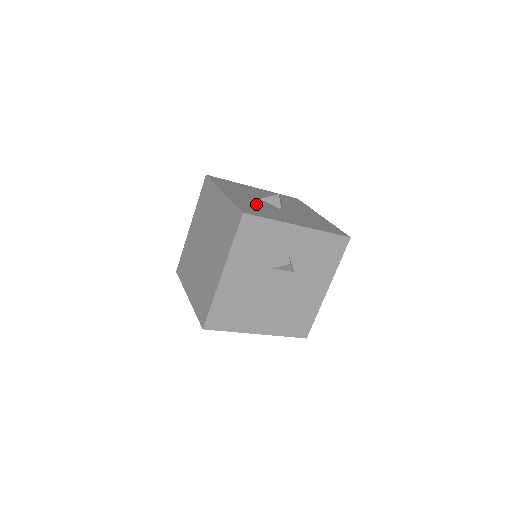
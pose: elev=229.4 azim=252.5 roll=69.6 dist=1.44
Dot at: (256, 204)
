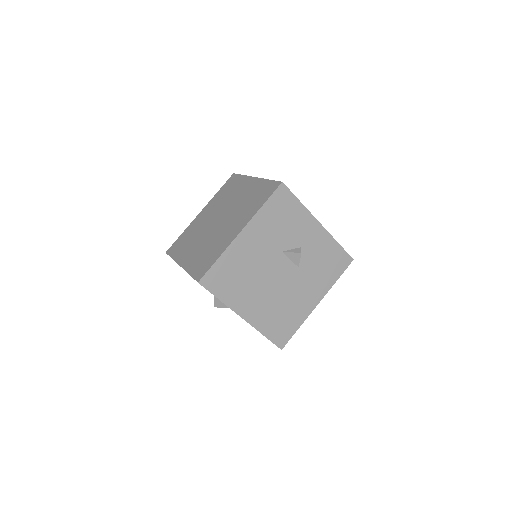
Dot at: occluded
